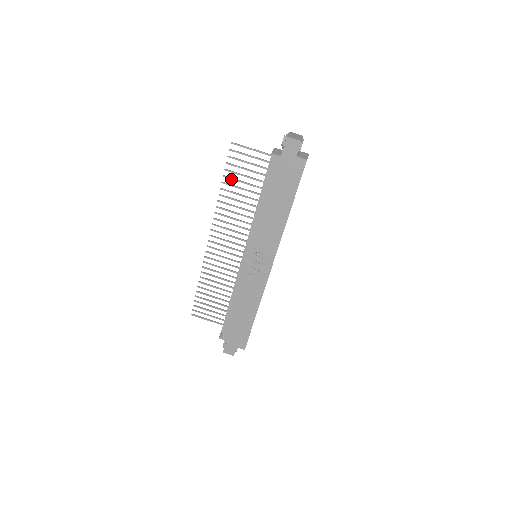
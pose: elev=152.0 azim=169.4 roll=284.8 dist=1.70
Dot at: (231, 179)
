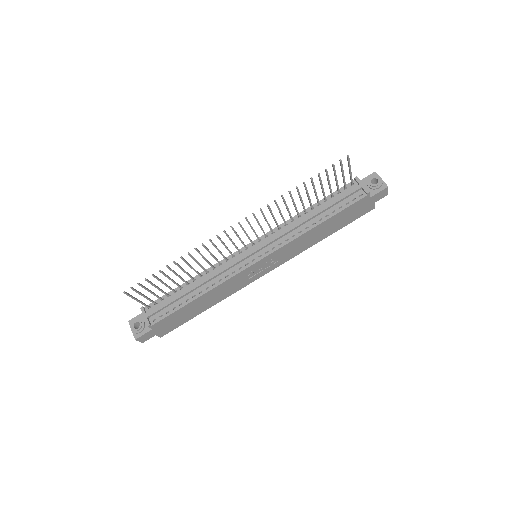
Dot at: (313, 184)
